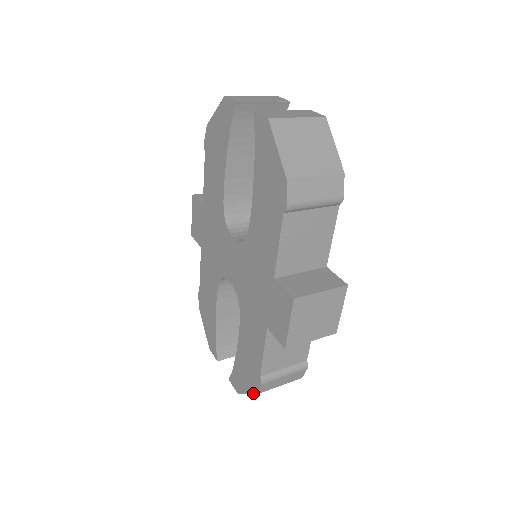
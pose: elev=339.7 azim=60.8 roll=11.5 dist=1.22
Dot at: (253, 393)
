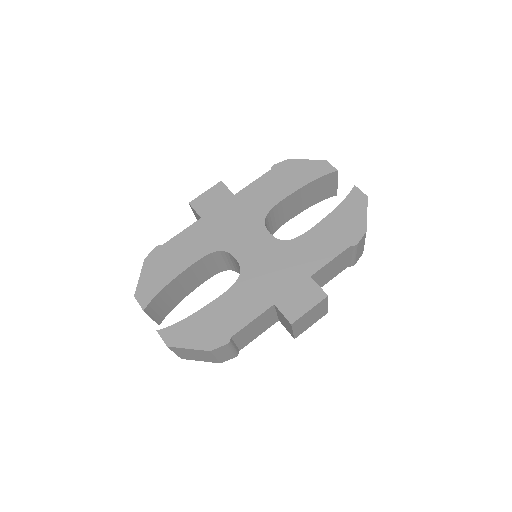
Dot at: (204, 349)
